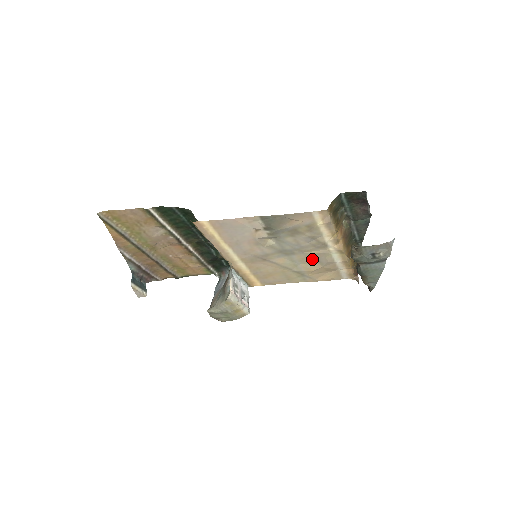
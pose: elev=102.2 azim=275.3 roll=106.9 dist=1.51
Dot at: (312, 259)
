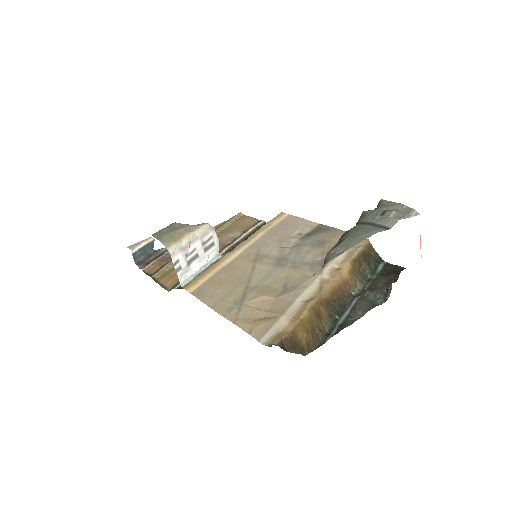
Dot at: (284, 283)
